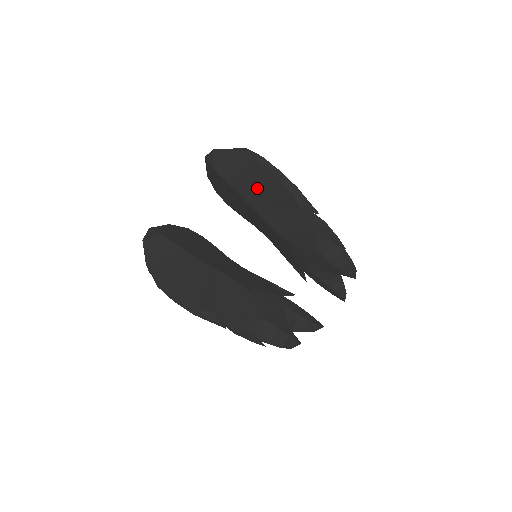
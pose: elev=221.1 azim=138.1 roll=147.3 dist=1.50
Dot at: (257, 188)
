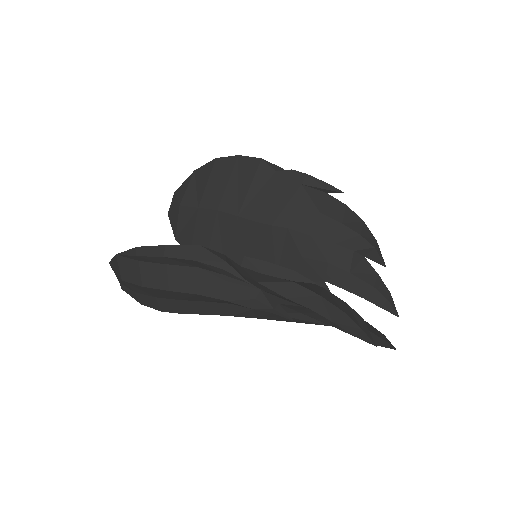
Dot at: (227, 185)
